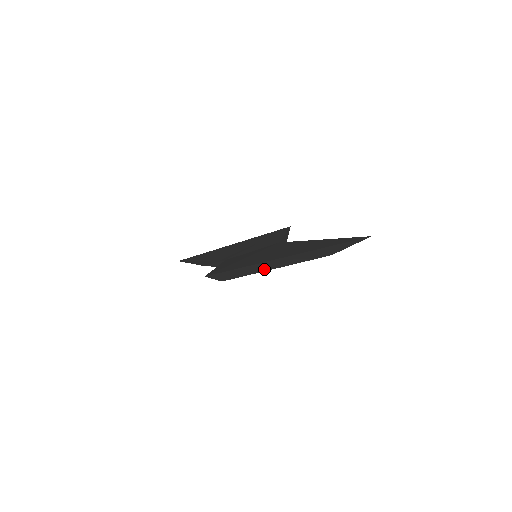
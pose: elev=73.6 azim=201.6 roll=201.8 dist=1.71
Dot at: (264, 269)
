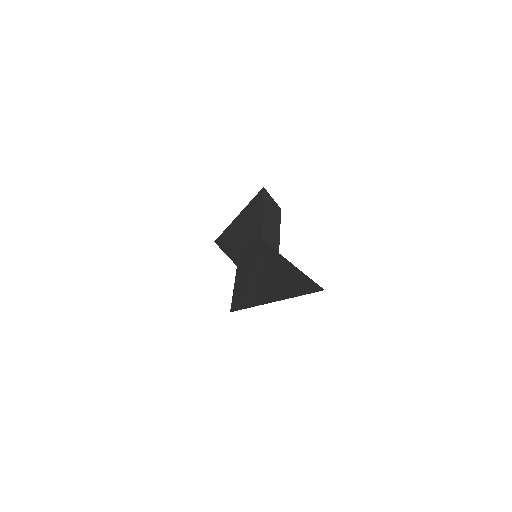
Dot at: occluded
